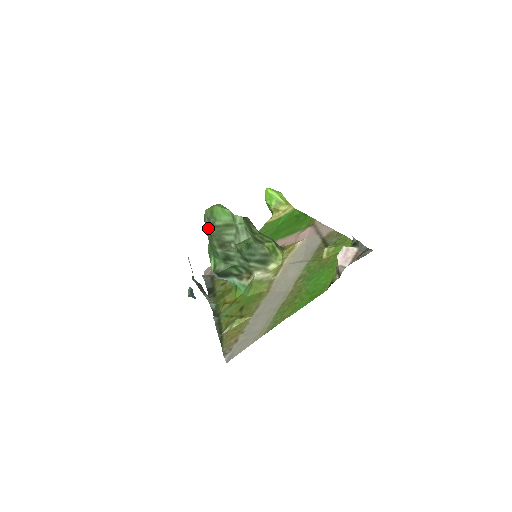
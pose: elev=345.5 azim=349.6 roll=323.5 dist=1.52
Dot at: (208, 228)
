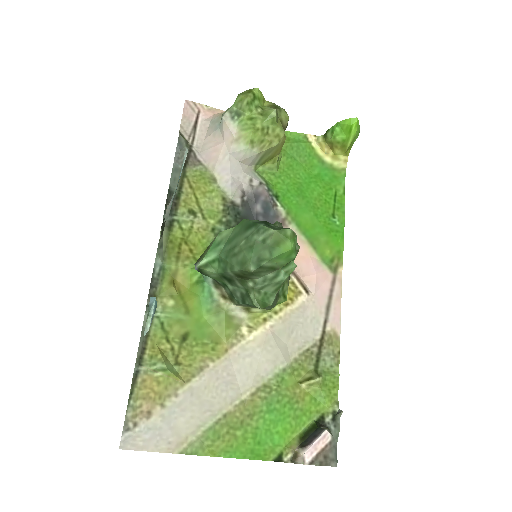
Dot at: (251, 254)
